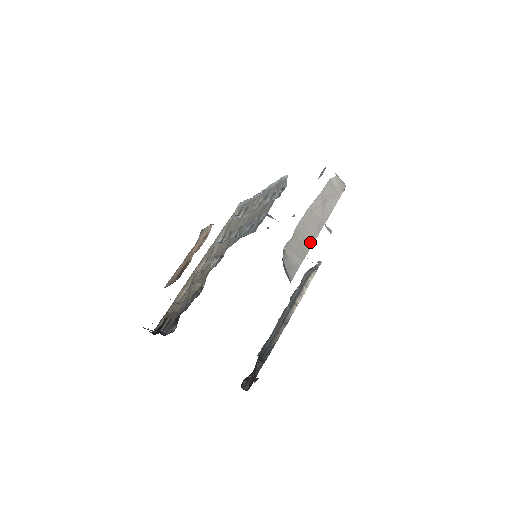
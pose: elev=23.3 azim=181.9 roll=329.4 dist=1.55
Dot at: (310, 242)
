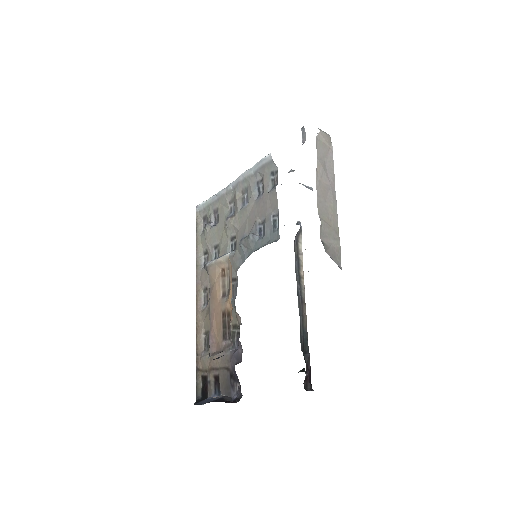
Dot at: (335, 217)
